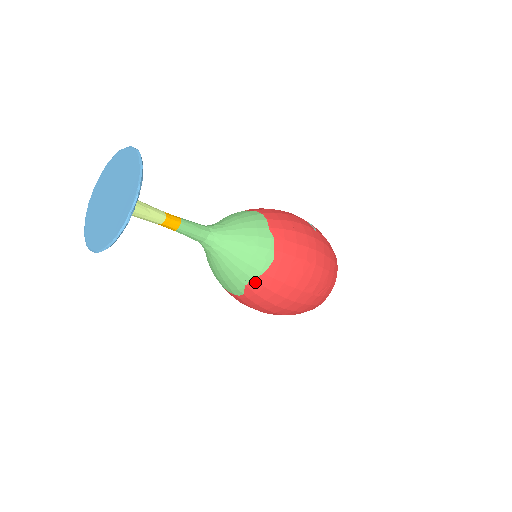
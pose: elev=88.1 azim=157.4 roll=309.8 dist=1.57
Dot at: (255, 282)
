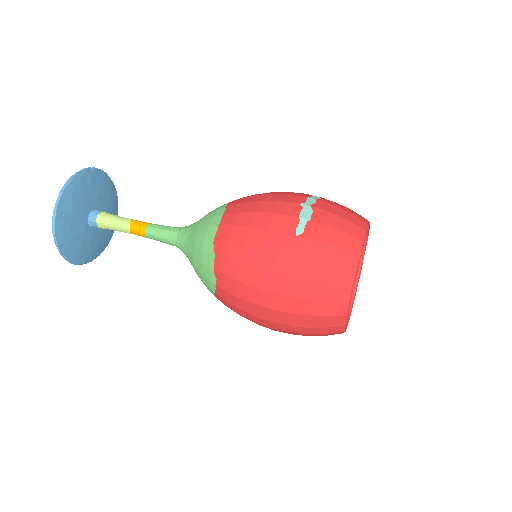
Dot at: (218, 298)
